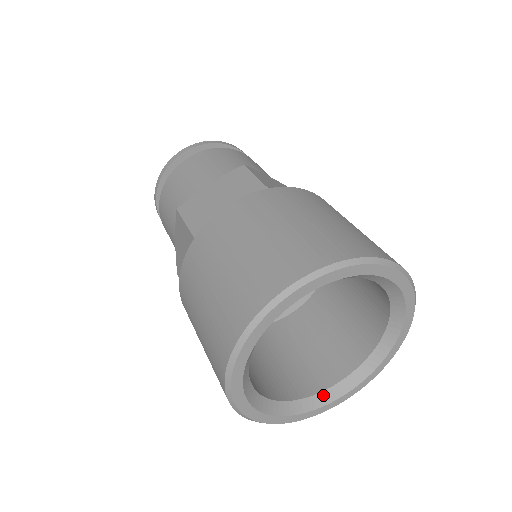
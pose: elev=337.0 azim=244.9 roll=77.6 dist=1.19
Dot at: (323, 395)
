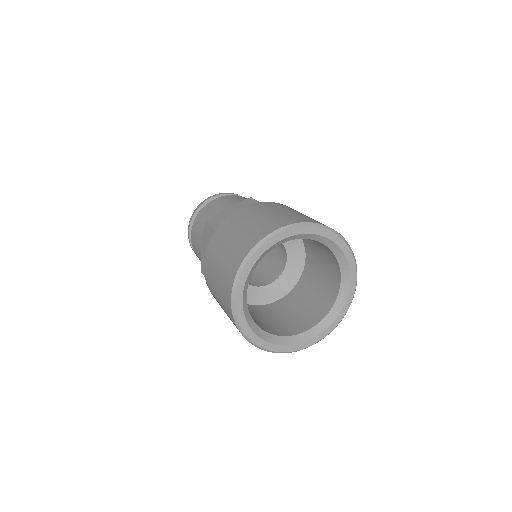
Dot at: (298, 337)
